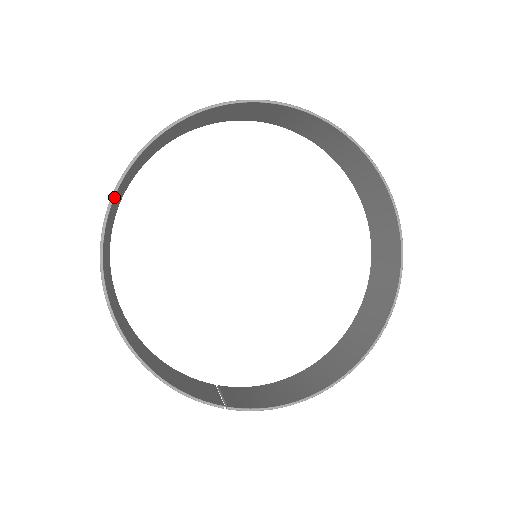
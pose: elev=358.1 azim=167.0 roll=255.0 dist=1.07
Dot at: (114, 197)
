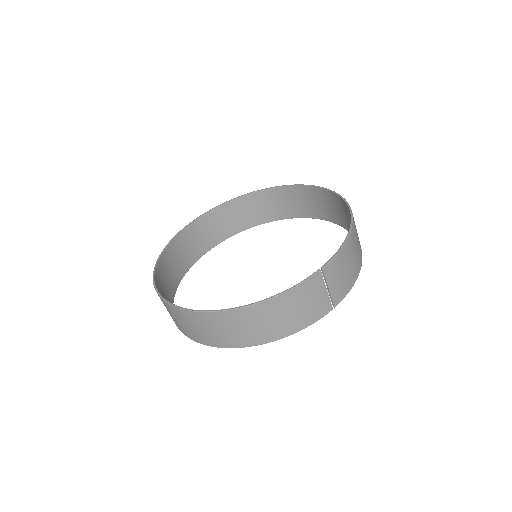
Dot at: (160, 294)
